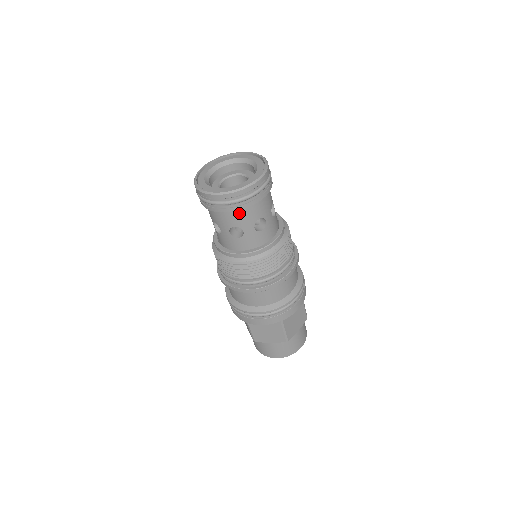
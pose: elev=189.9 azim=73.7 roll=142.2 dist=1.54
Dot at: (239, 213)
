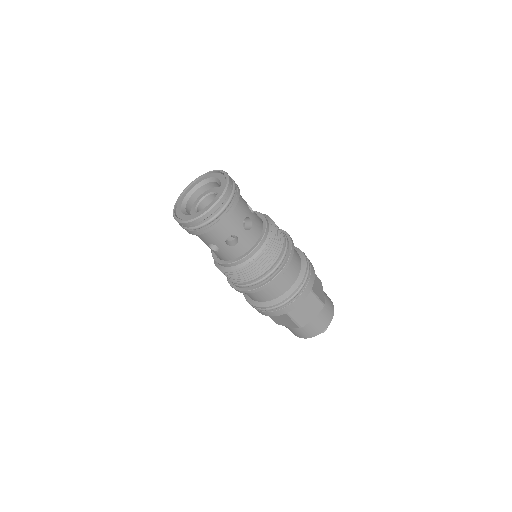
Dot at: (207, 234)
